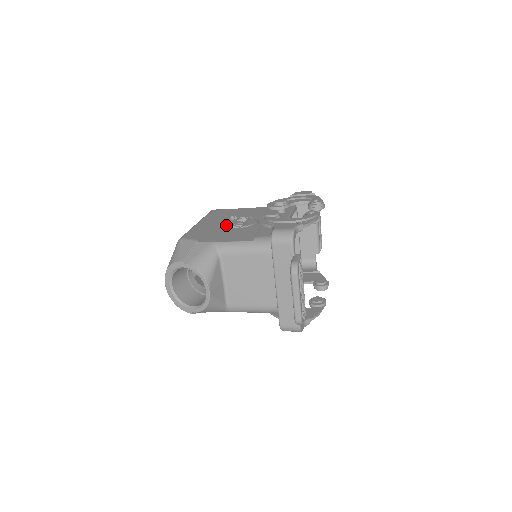
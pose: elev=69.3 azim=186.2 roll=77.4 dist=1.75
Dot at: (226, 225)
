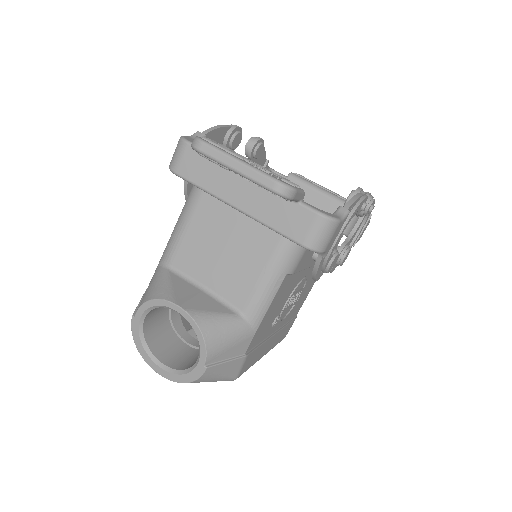
Dot at: occluded
